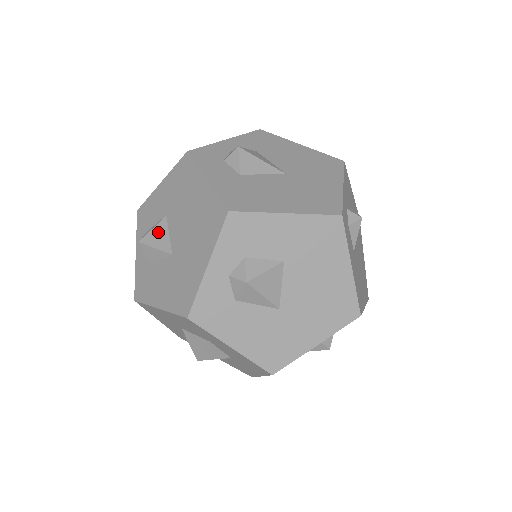
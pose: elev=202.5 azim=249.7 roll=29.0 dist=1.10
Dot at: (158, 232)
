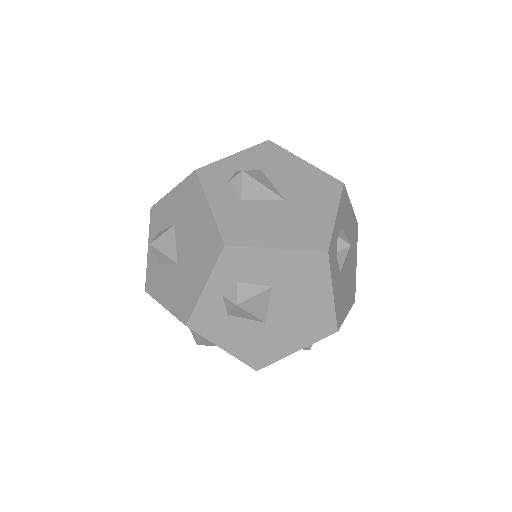
Dot at: (166, 239)
